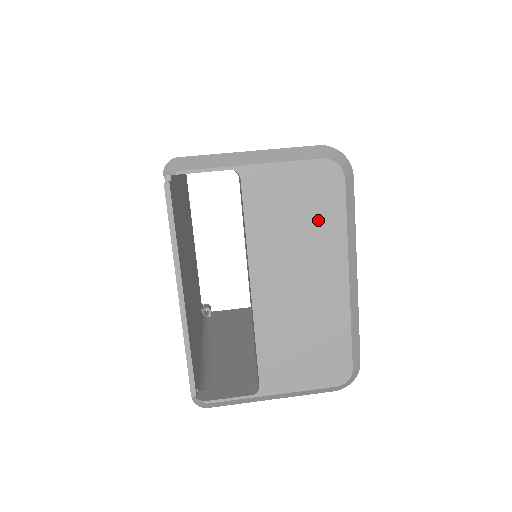
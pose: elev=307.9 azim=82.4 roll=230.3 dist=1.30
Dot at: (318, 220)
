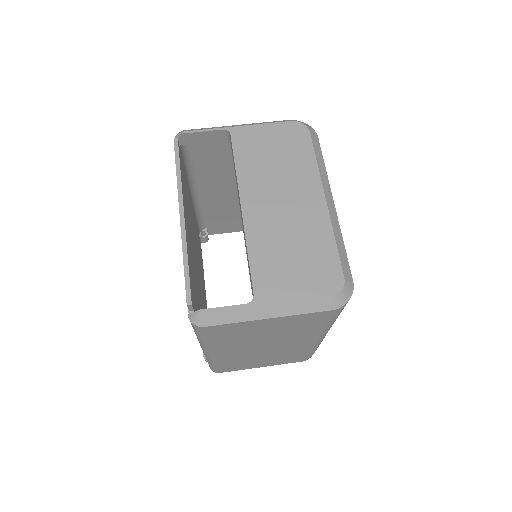
Dot at: (293, 159)
